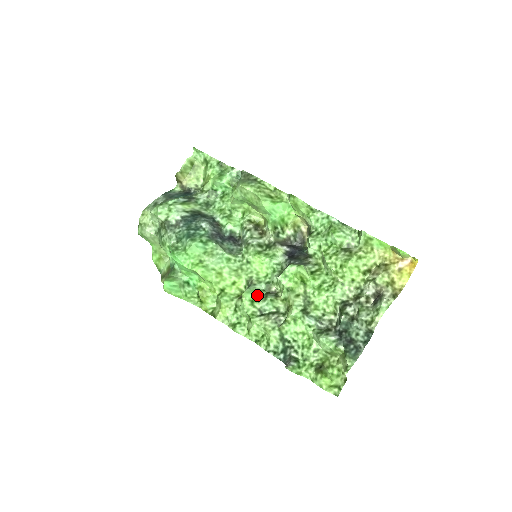
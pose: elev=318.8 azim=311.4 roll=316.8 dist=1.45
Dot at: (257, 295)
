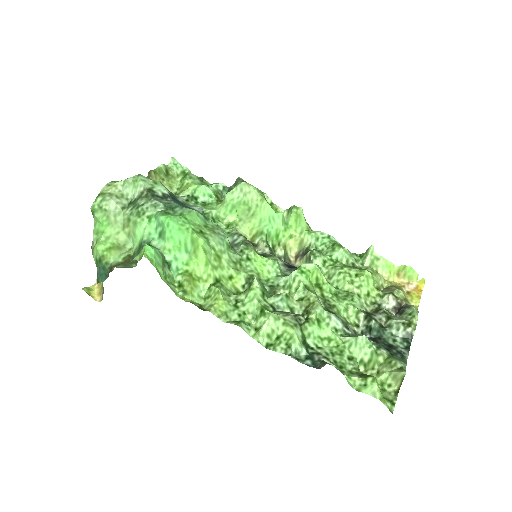
Dot at: (265, 291)
